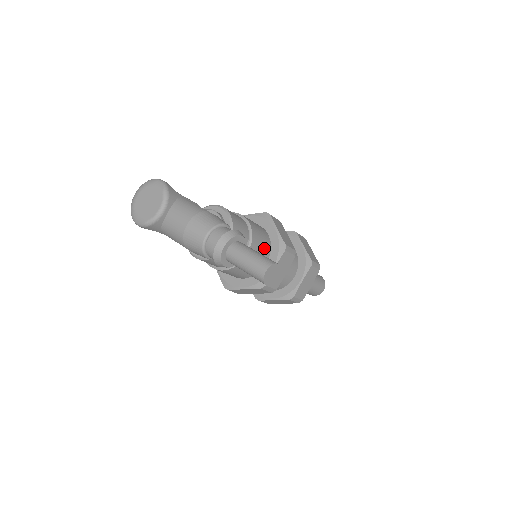
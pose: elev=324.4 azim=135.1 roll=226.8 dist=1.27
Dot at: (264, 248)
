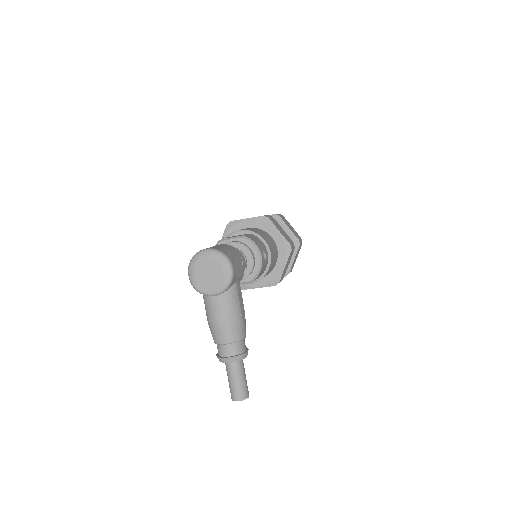
Dot at: occluded
